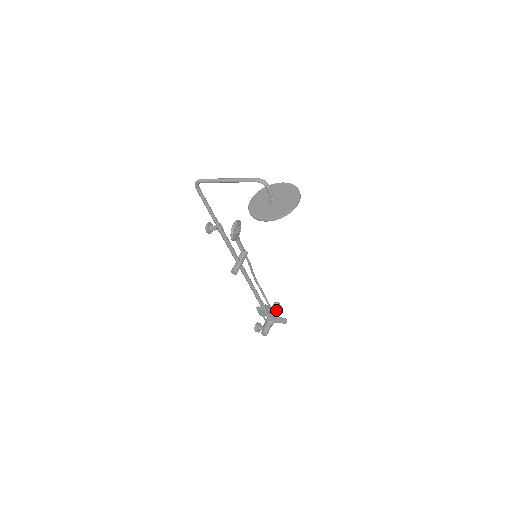
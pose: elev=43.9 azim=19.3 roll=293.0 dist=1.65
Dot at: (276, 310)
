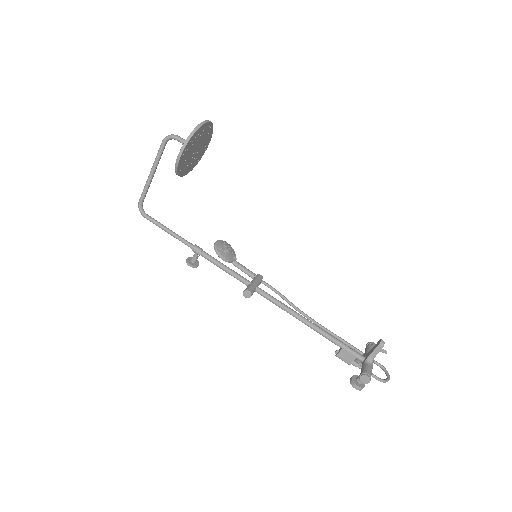
Dot at: (370, 349)
